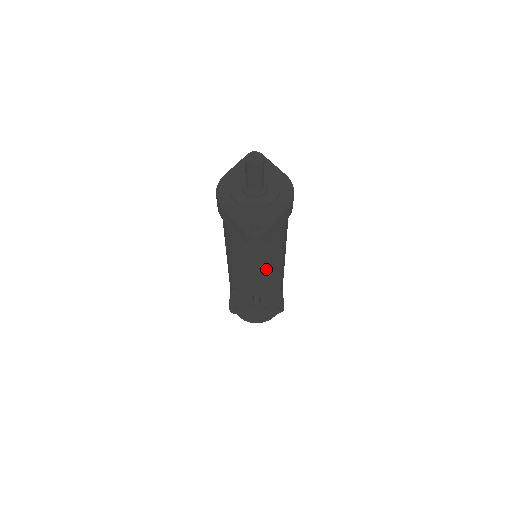
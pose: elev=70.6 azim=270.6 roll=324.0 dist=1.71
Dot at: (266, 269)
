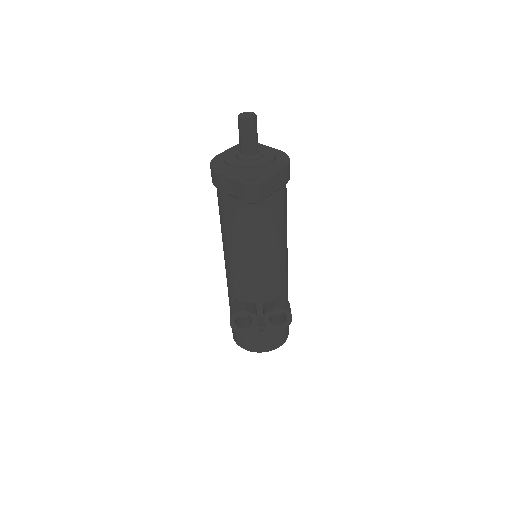
Dot at: (268, 257)
